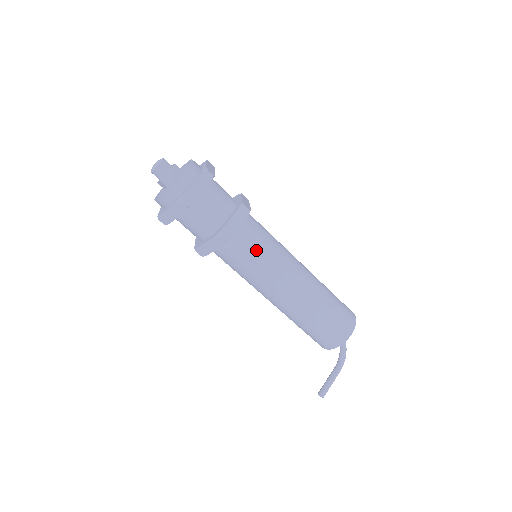
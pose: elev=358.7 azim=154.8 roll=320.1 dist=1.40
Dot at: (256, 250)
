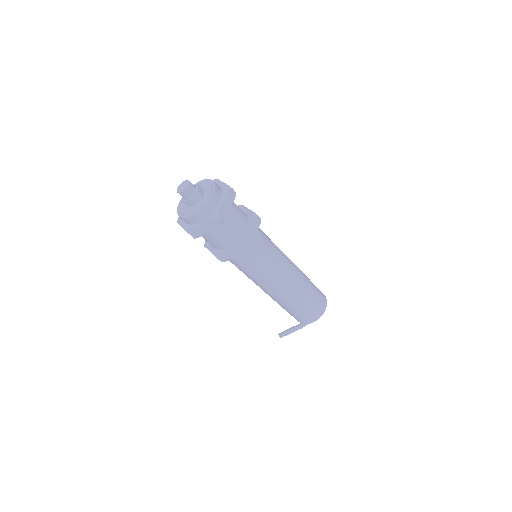
Dot at: (249, 266)
